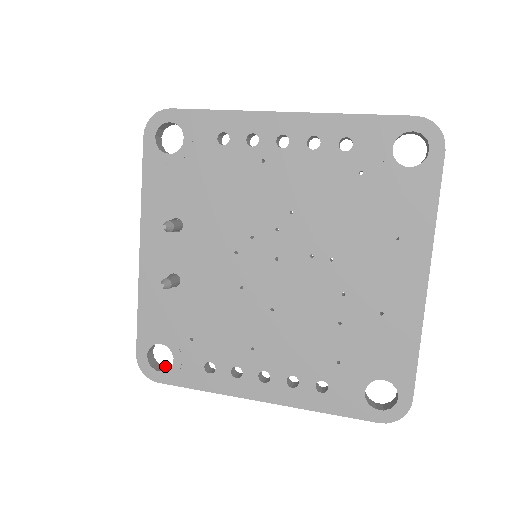
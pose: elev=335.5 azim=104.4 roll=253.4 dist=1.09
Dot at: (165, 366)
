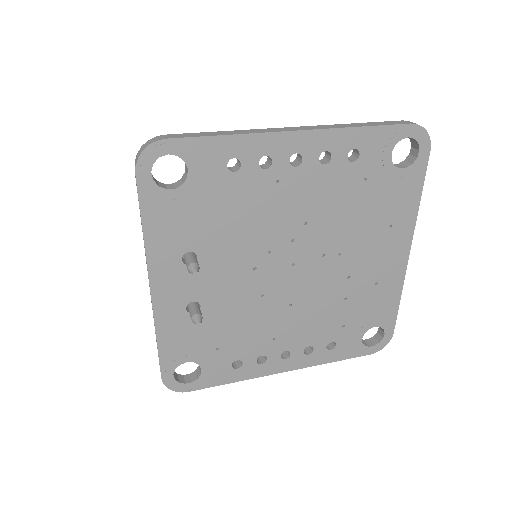
Dot at: (186, 374)
